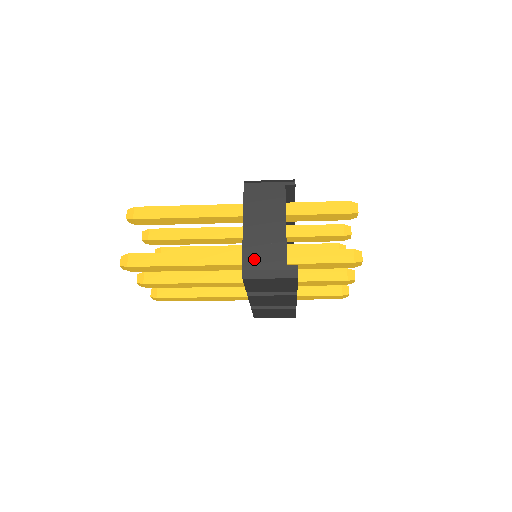
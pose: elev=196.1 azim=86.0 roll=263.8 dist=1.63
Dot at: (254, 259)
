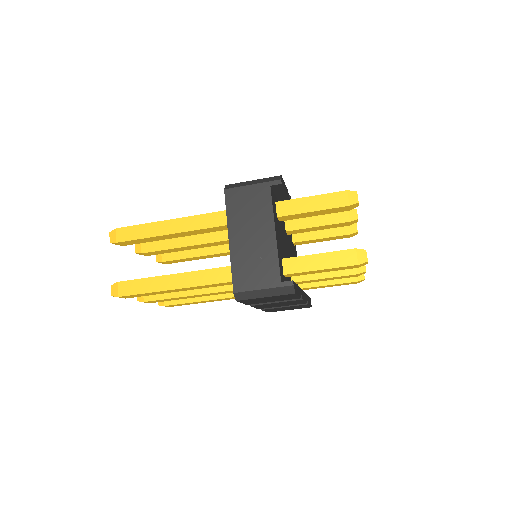
Dot at: (245, 279)
